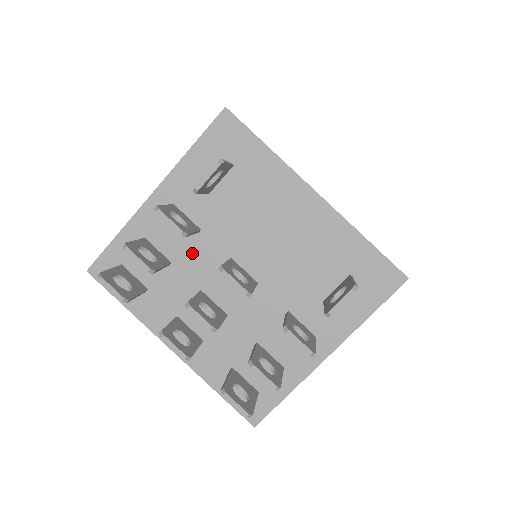
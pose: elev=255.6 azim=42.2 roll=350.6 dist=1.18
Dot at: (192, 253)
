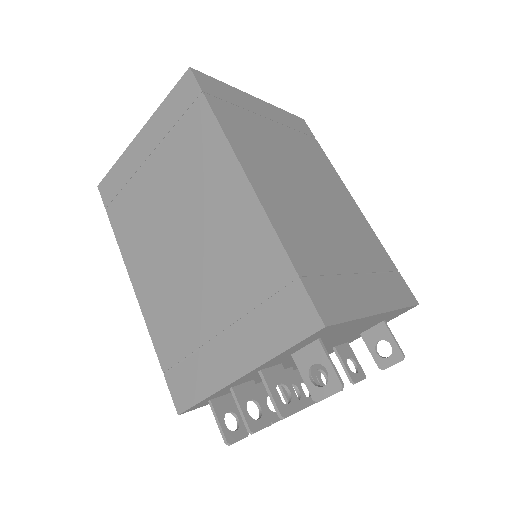
Dot at: occluded
